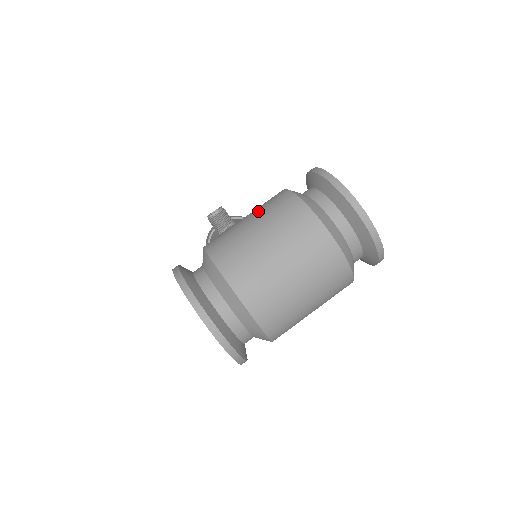
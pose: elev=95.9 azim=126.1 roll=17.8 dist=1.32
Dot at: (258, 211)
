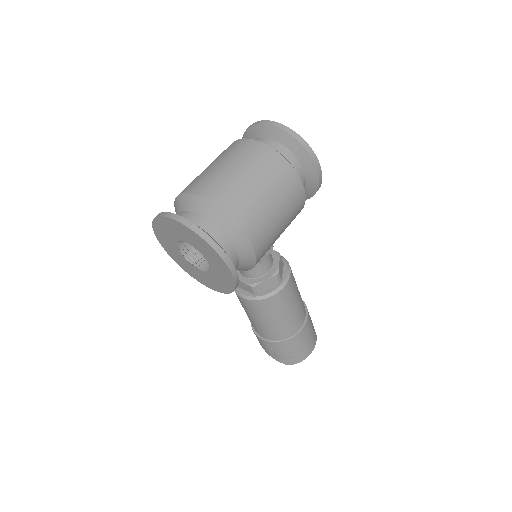
Dot at: occluded
